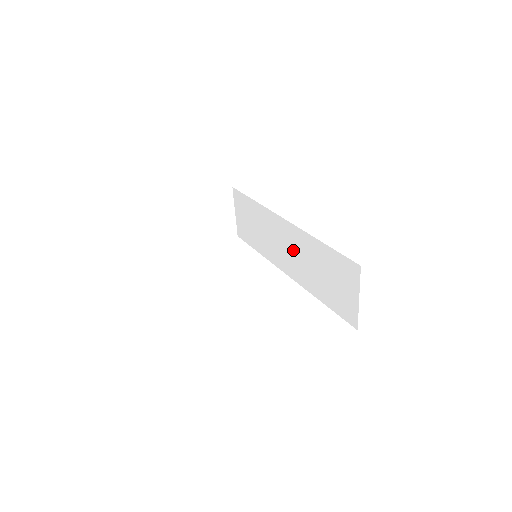
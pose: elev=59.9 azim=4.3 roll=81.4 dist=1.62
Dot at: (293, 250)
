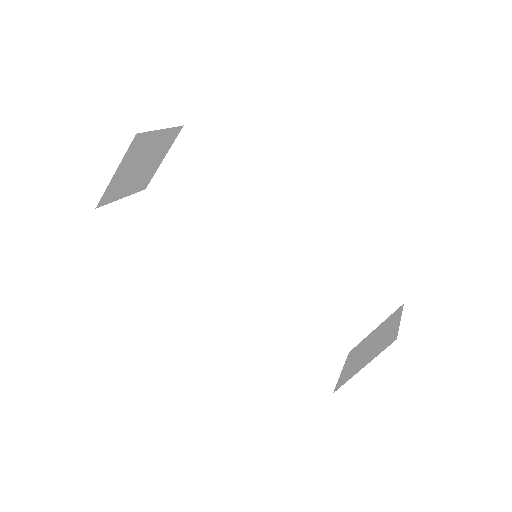
Dot at: (287, 252)
